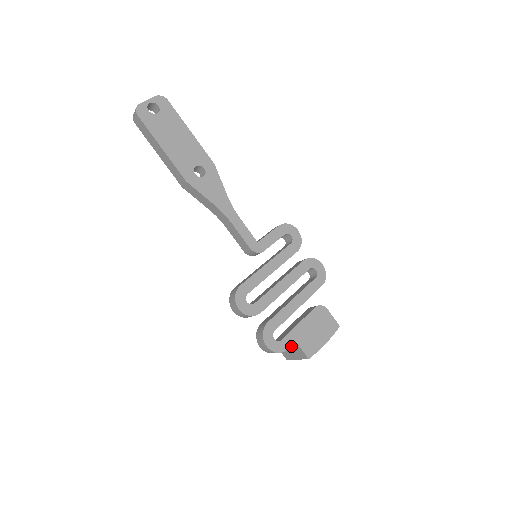
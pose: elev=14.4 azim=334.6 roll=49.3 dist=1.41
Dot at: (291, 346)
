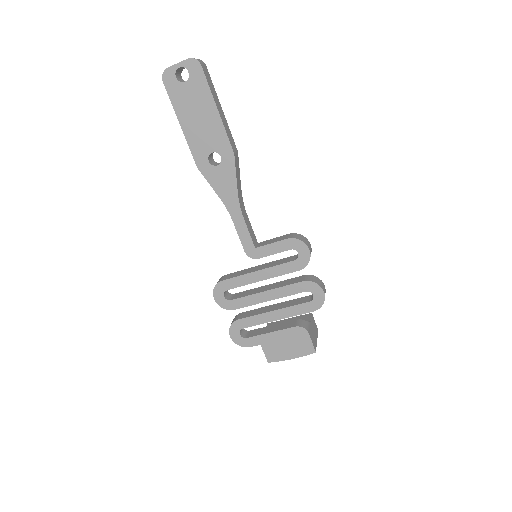
Dot at: occluded
